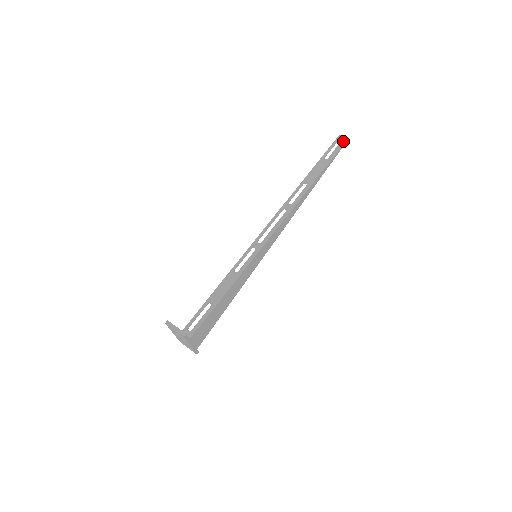
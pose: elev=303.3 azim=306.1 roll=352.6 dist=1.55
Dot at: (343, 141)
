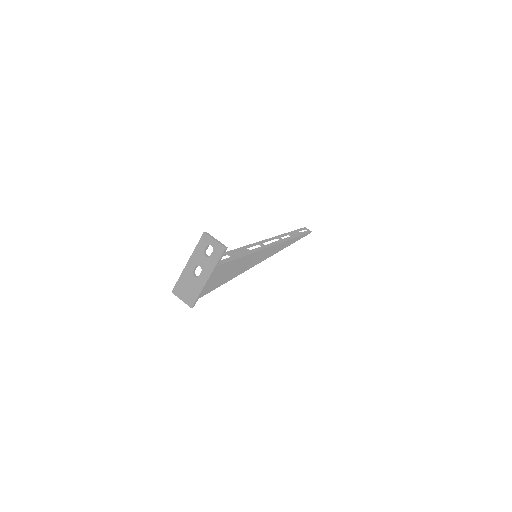
Dot at: (309, 231)
